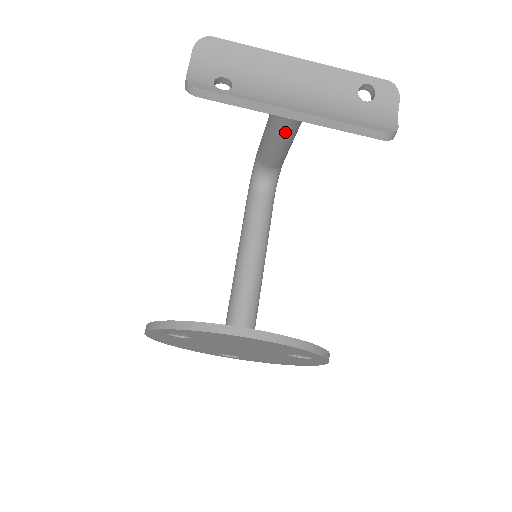
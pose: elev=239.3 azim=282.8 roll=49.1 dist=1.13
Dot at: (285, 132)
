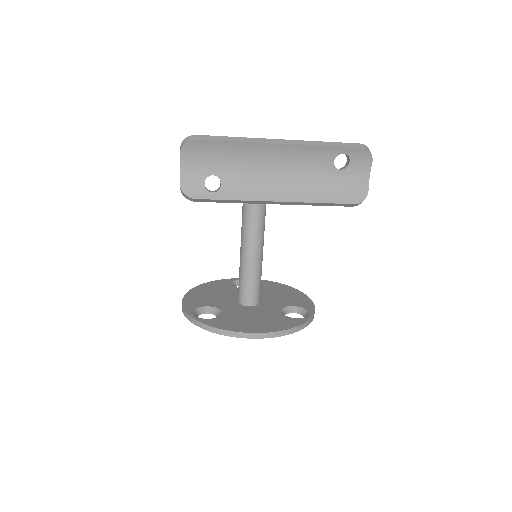
Dot at: occluded
